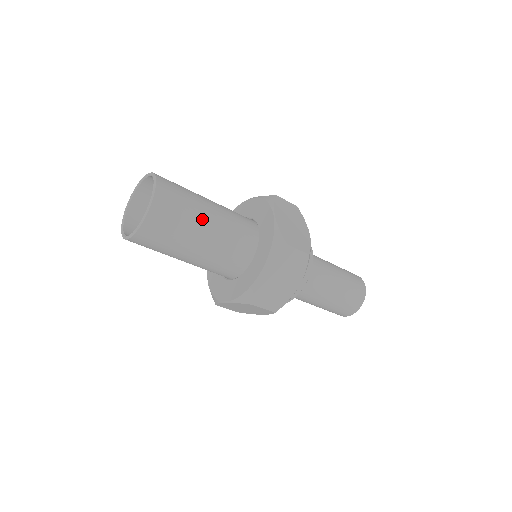
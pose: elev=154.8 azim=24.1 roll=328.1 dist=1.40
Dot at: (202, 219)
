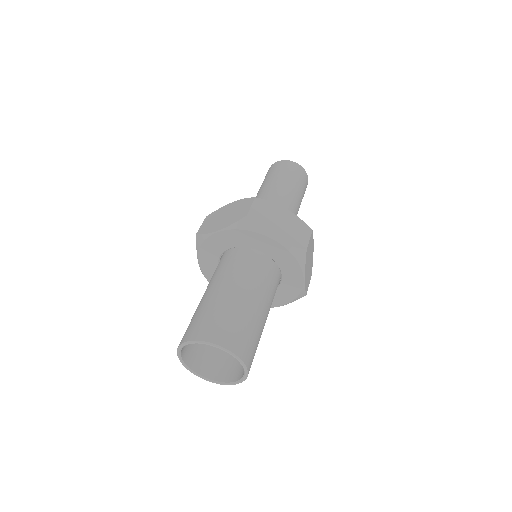
Dot at: (256, 313)
